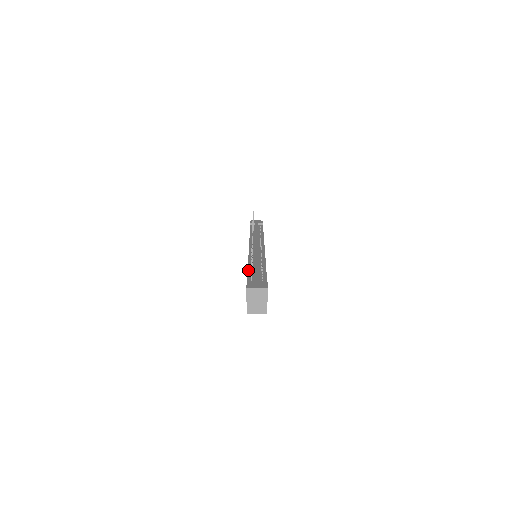
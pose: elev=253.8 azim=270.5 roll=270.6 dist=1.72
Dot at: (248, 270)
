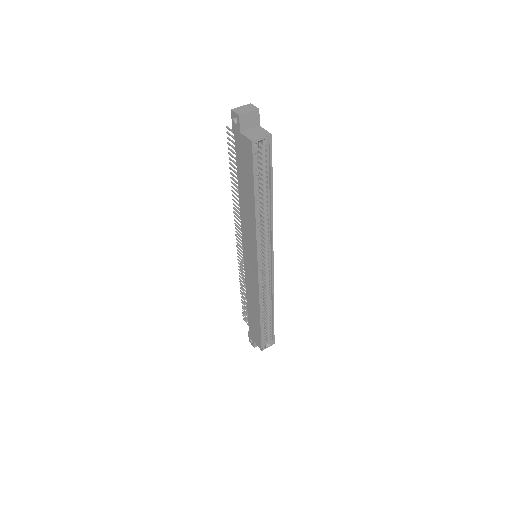
Dot at: (237, 174)
